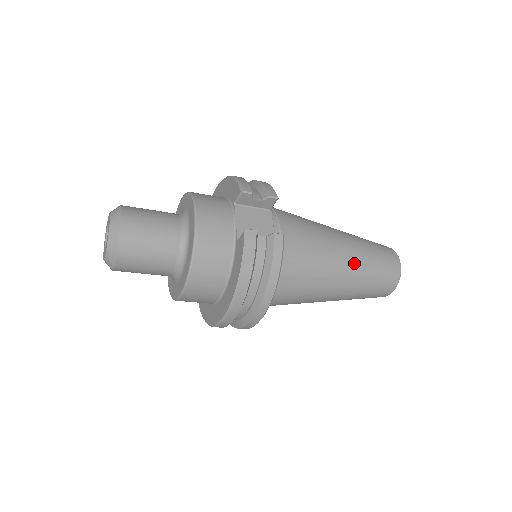
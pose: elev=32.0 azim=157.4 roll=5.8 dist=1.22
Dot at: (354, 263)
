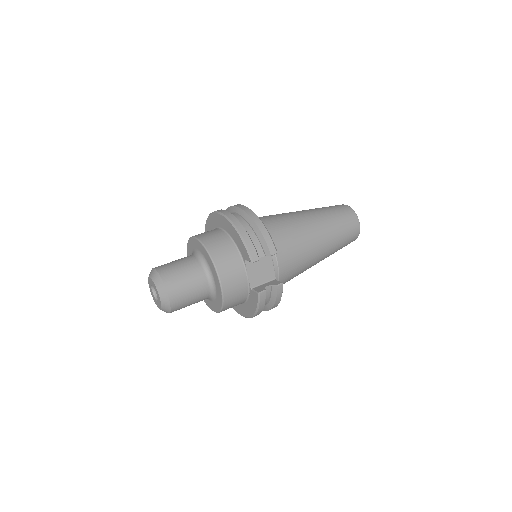
Dot at: (327, 251)
